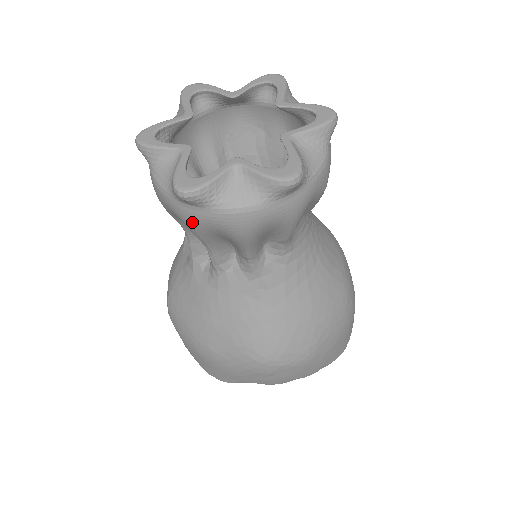
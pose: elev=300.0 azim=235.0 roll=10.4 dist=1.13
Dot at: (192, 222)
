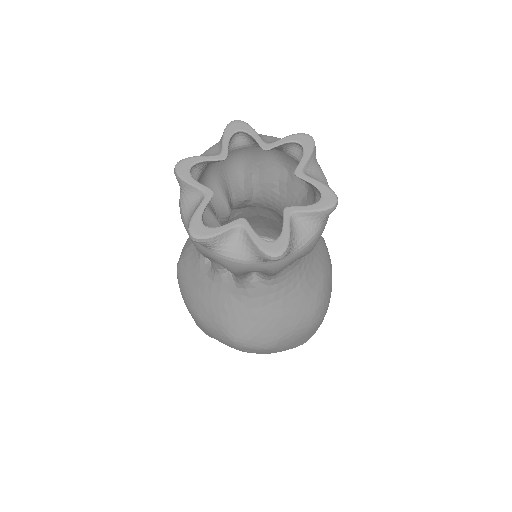
Dot at: (198, 249)
